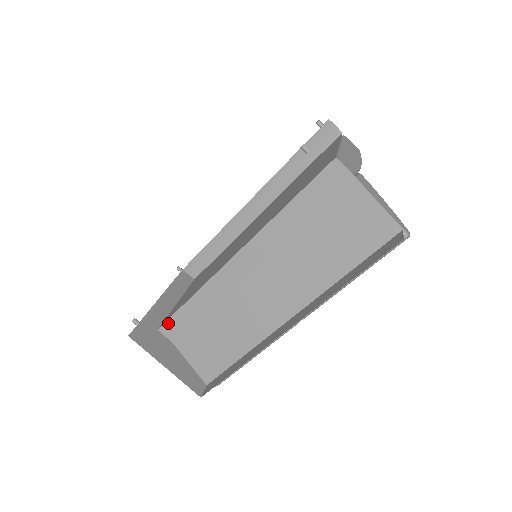
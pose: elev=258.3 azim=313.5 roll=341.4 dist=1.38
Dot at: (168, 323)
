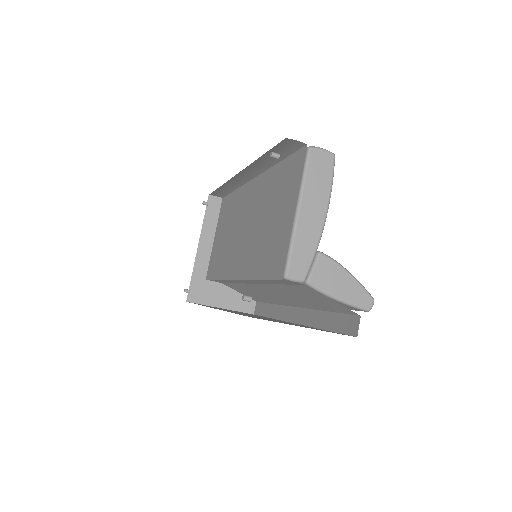
Dot at: occluded
